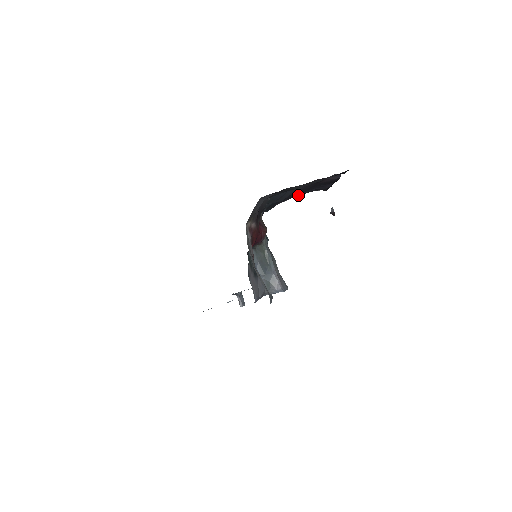
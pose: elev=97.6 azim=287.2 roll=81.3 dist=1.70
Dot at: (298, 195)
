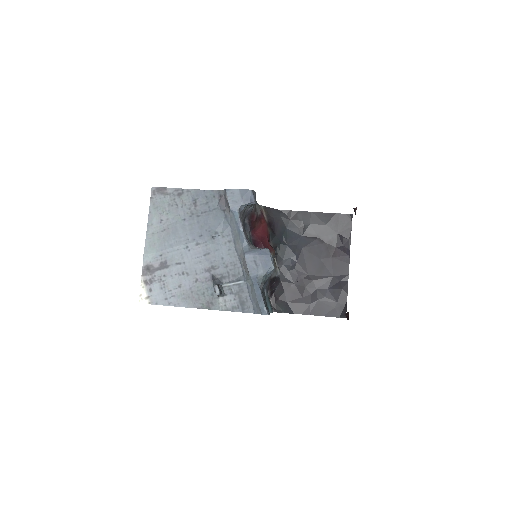
Dot at: (315, 301)
